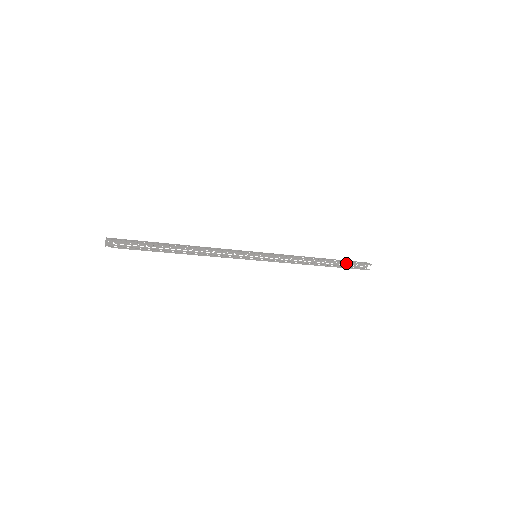
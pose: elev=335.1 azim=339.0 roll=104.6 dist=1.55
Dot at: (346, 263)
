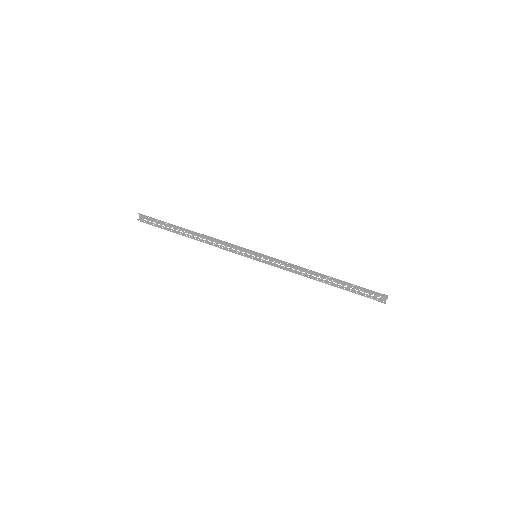
Dot at: (358, 289)
